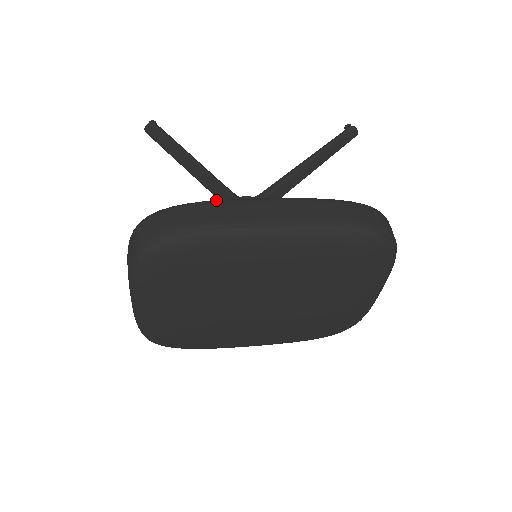
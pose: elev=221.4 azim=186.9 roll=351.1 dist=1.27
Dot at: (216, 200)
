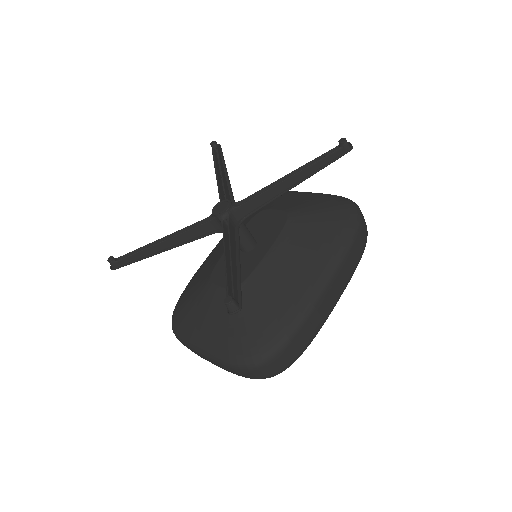
Dot at: (303, 318)
